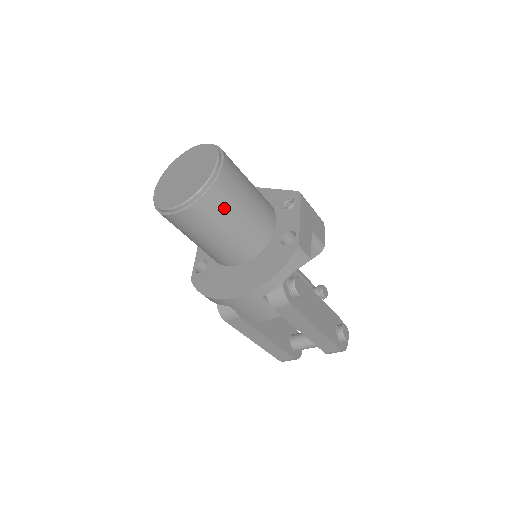
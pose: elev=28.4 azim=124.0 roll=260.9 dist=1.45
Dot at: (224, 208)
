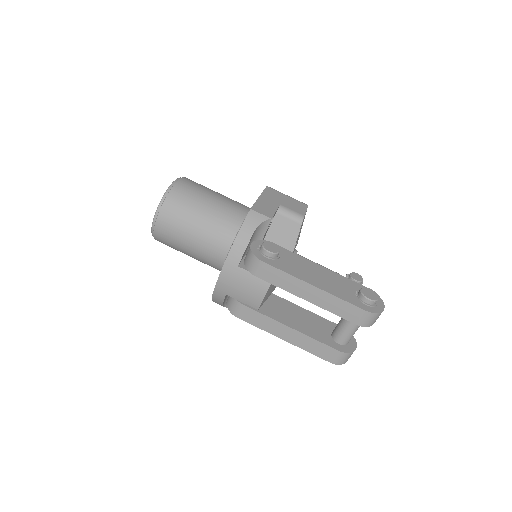
Dot at: (185, 208)
